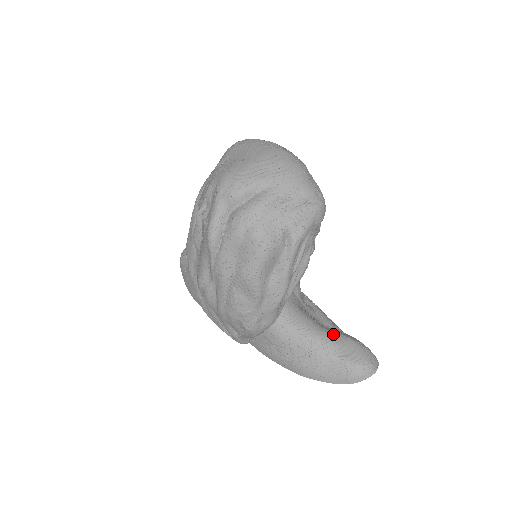
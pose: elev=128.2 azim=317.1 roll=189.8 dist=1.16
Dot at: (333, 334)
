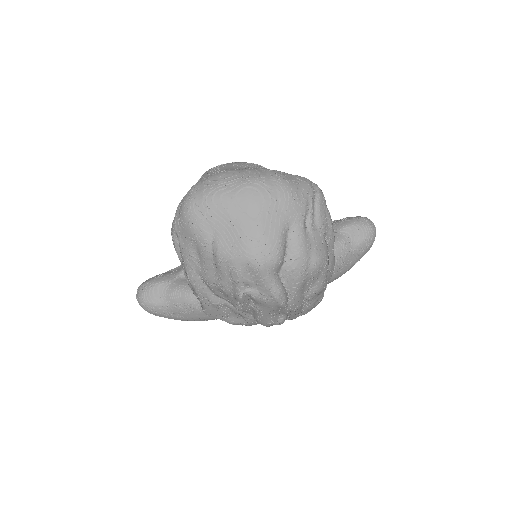
Dot at: (338, 236)
